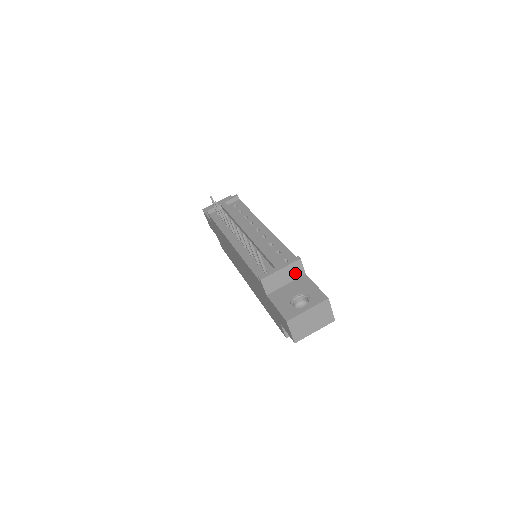
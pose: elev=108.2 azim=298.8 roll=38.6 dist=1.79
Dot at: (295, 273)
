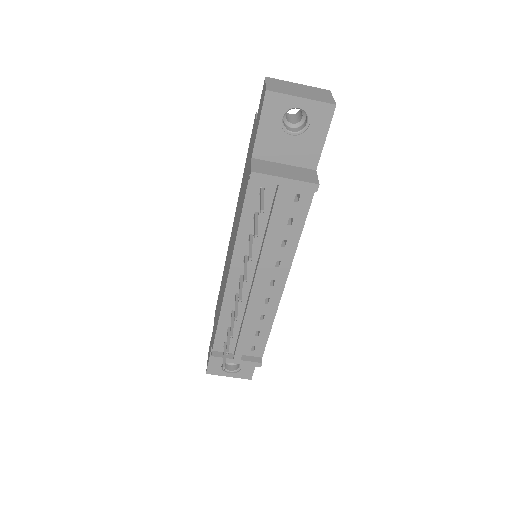
Dot at: occluded
